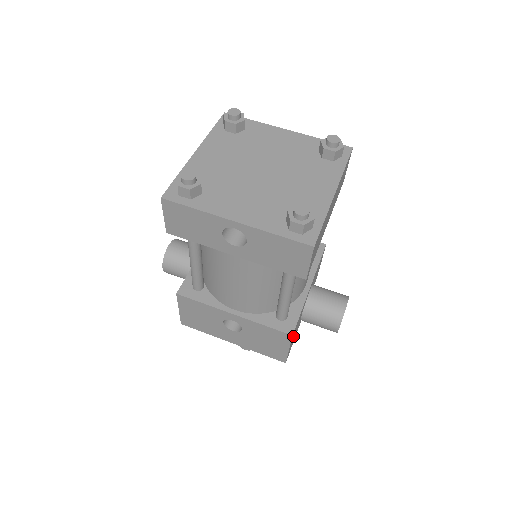
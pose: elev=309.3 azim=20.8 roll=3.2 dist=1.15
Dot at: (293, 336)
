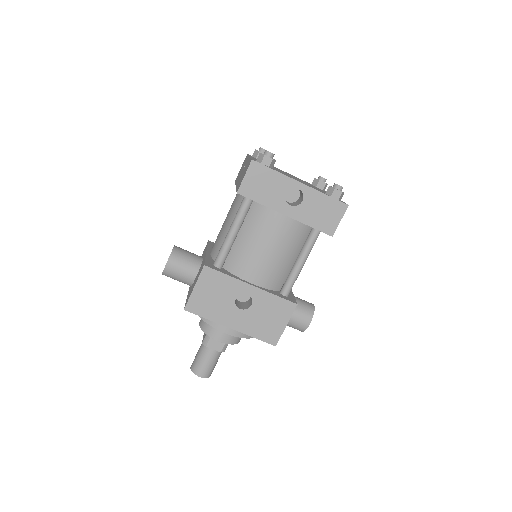
Dot at: occluded
